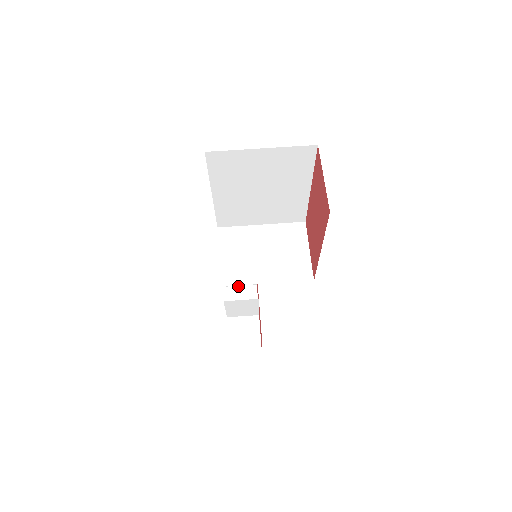
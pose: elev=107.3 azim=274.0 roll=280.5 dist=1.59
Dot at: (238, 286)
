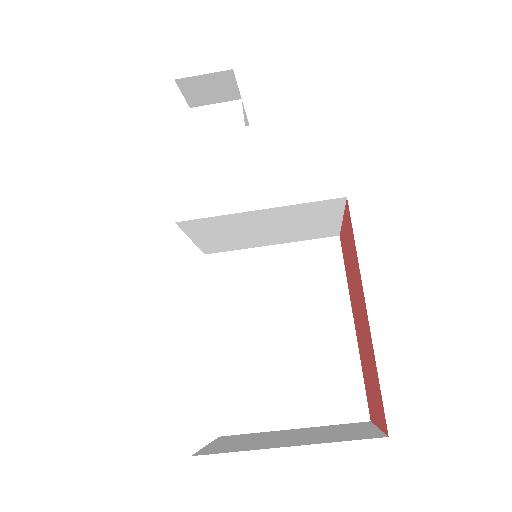
Dot at: (198, 76)
